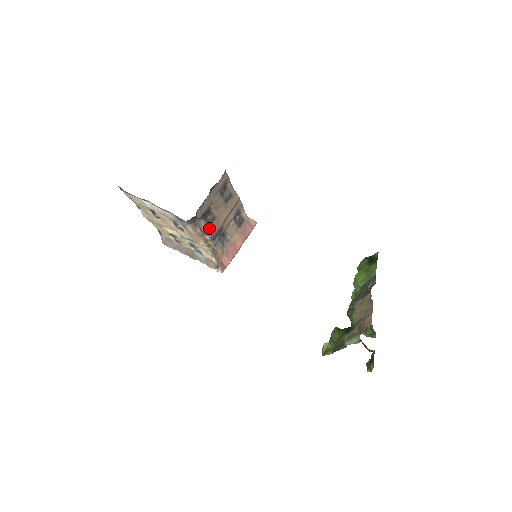
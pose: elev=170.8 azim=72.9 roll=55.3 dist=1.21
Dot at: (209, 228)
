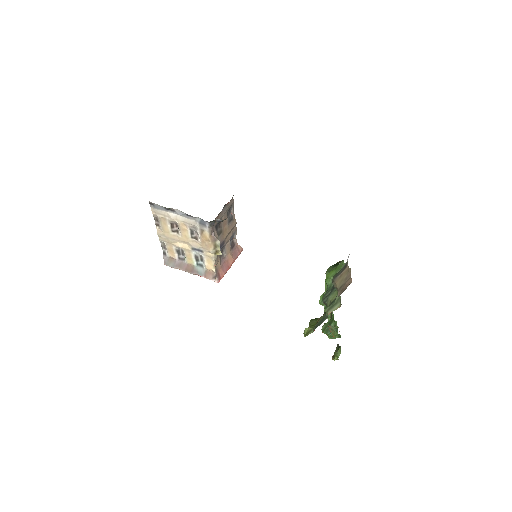
Dot at: occluded
